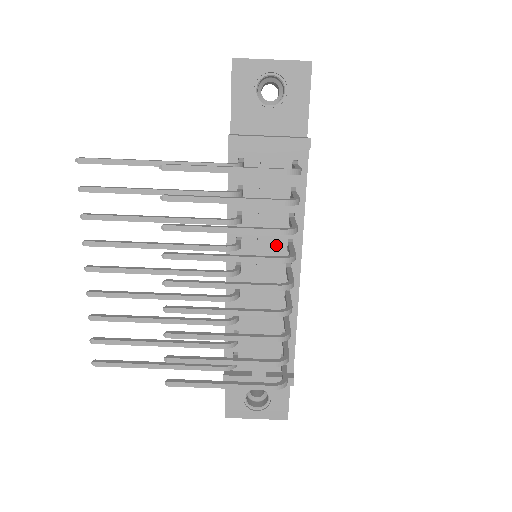
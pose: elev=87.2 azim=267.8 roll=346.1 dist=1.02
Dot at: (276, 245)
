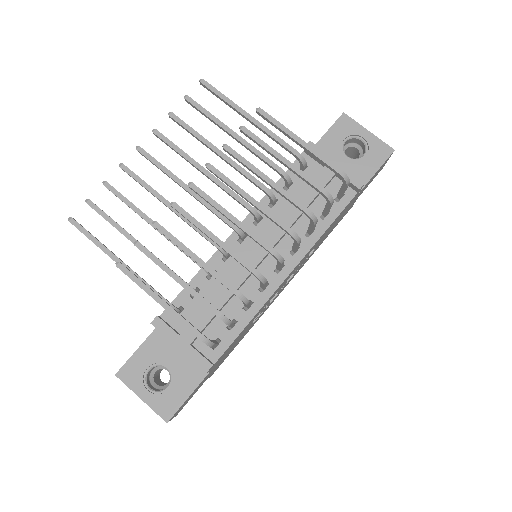
Dot at: (284, 242)
